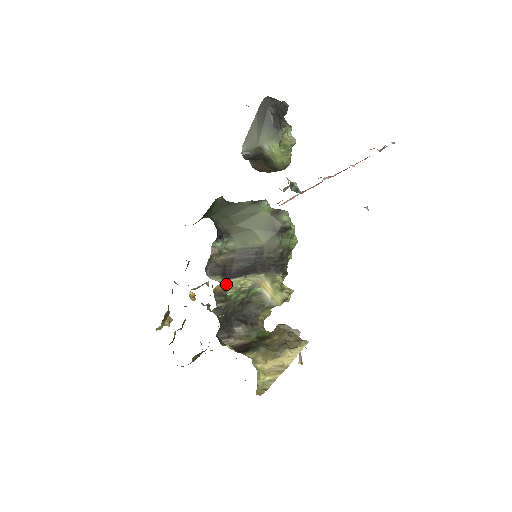
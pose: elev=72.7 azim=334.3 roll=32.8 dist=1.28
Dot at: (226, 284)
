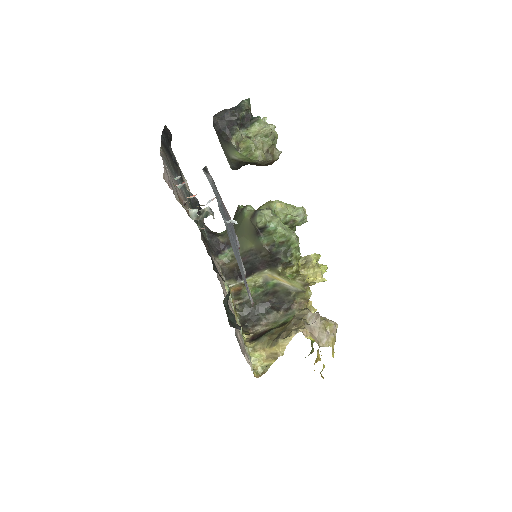
Dot at: (237, 285)
